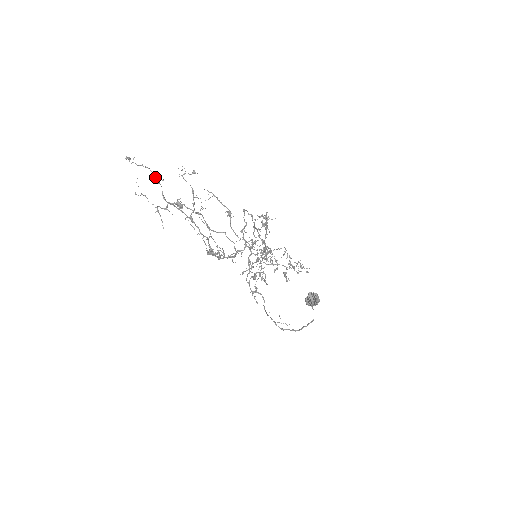
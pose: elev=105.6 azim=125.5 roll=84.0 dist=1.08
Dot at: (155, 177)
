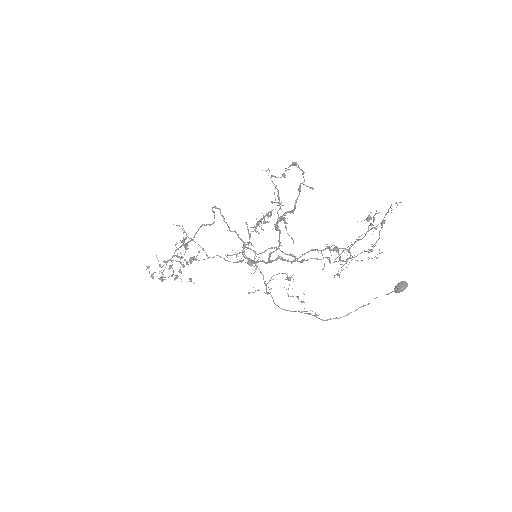
Dot at: (300, 184)
